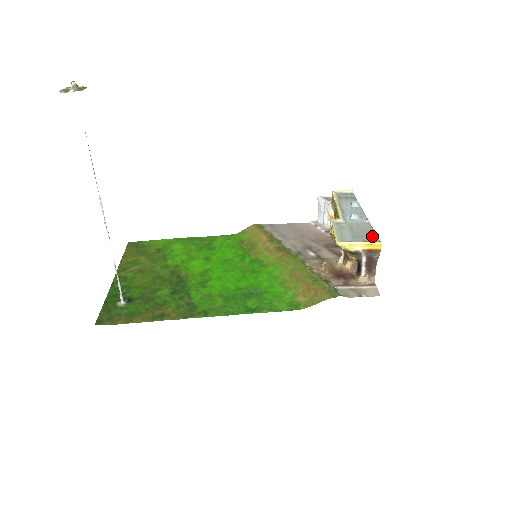
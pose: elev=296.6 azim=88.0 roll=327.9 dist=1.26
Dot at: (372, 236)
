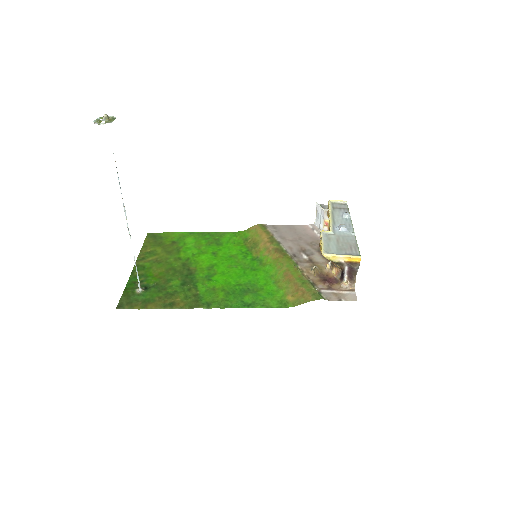
Dot at: (354, 249)
